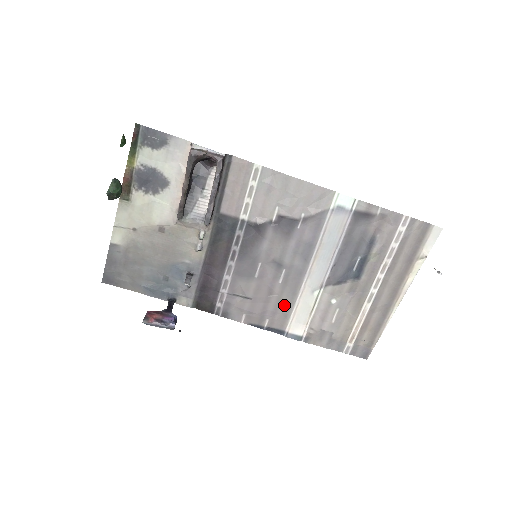
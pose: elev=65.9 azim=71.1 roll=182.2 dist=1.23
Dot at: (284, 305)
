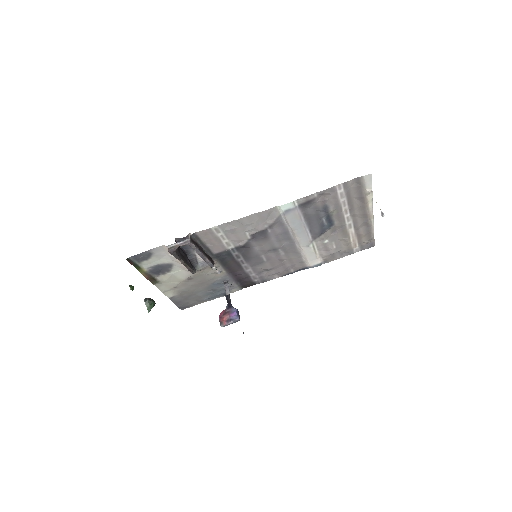
Dot at: (296, 260)
